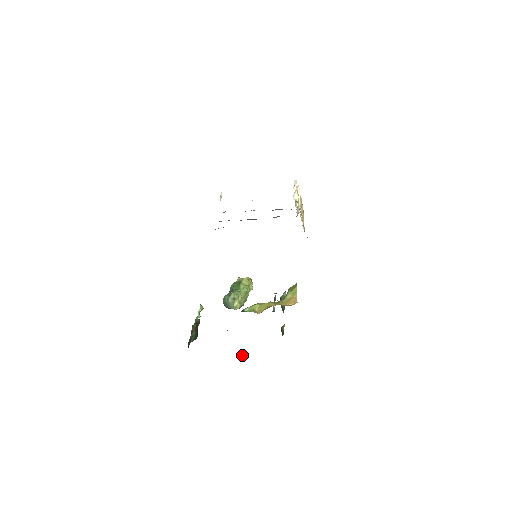
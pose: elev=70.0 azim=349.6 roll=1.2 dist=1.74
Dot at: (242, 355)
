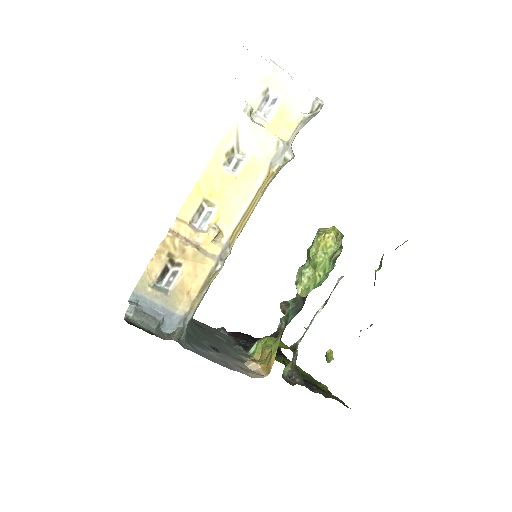
Dot at: (326, 356)
